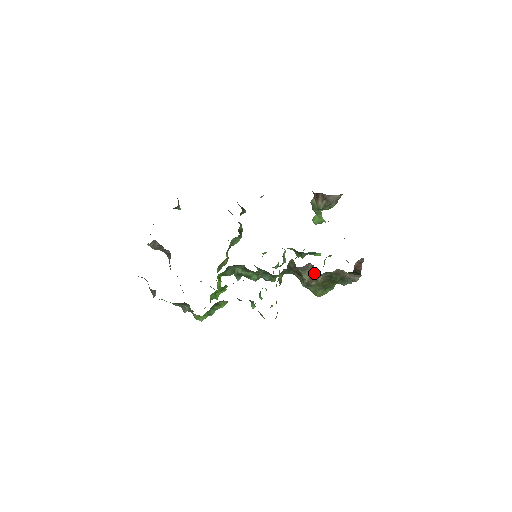
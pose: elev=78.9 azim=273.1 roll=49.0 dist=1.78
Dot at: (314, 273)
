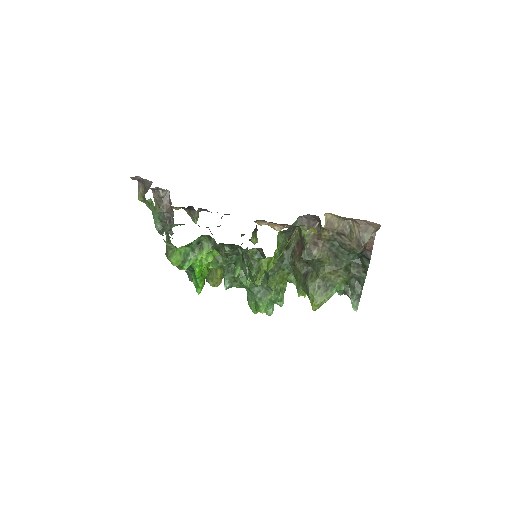
Dot at: (319, 235)
